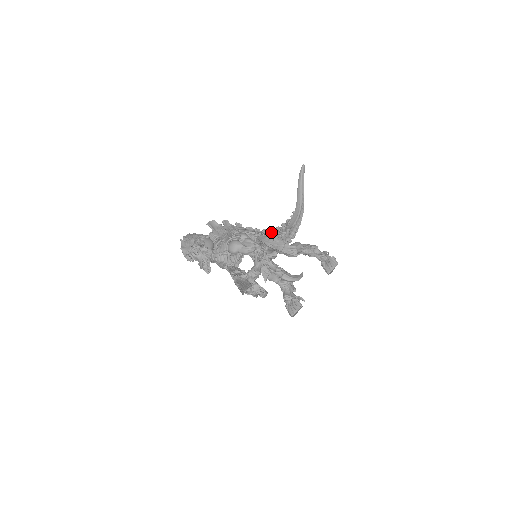
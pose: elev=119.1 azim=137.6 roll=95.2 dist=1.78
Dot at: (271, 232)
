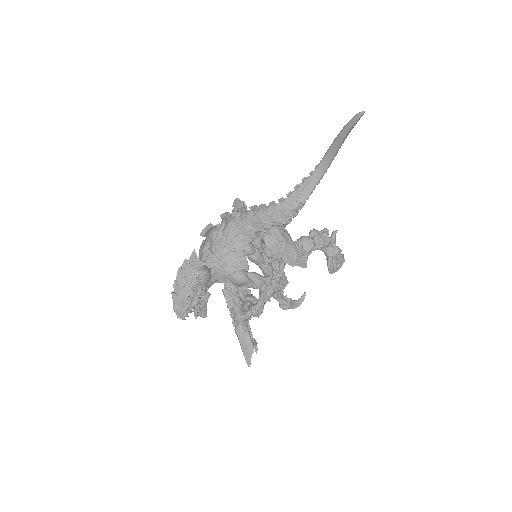
Dot at: (280, 205)
